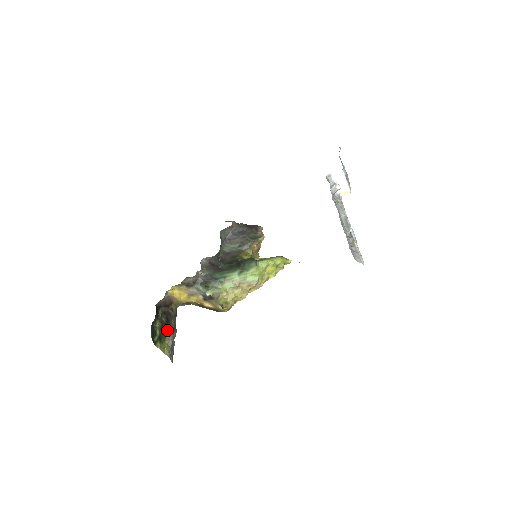
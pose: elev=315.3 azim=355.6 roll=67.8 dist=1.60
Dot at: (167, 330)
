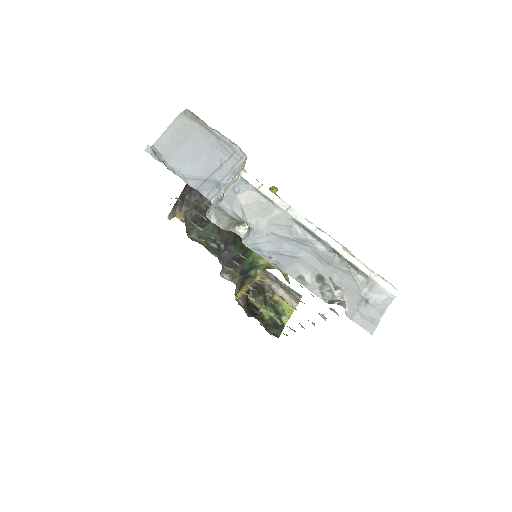
Dot at: (270, 294)
